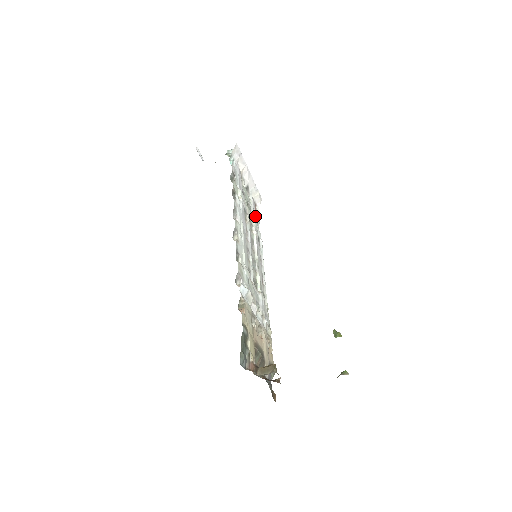
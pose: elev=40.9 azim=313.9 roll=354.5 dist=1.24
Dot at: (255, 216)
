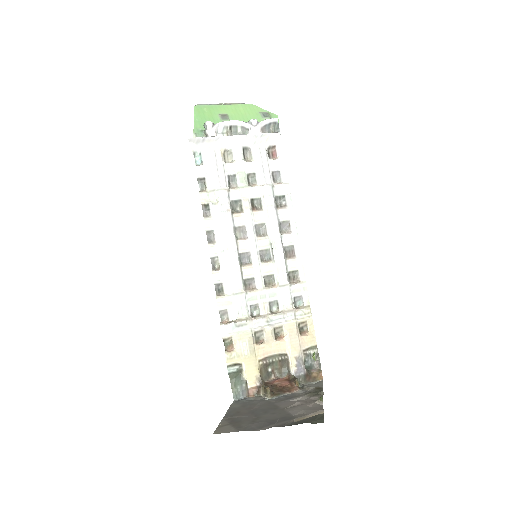
Dot at: (268, 175)
